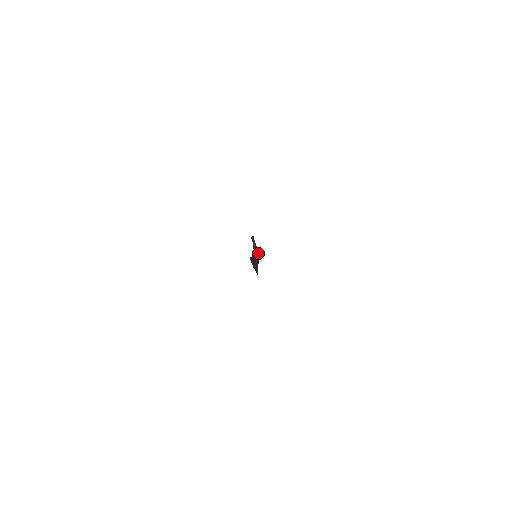
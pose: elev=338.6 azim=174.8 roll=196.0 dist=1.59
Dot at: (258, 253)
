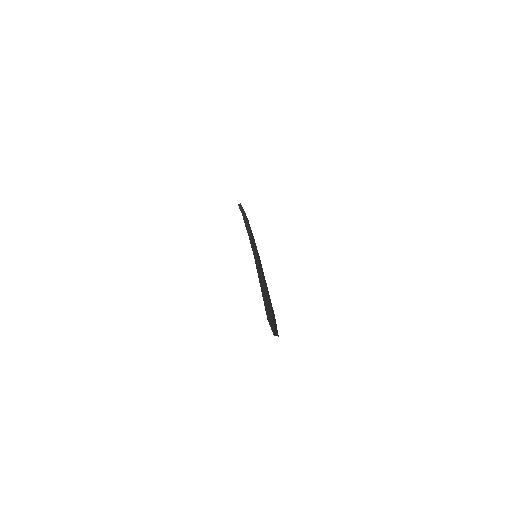
Dot at: occluded
